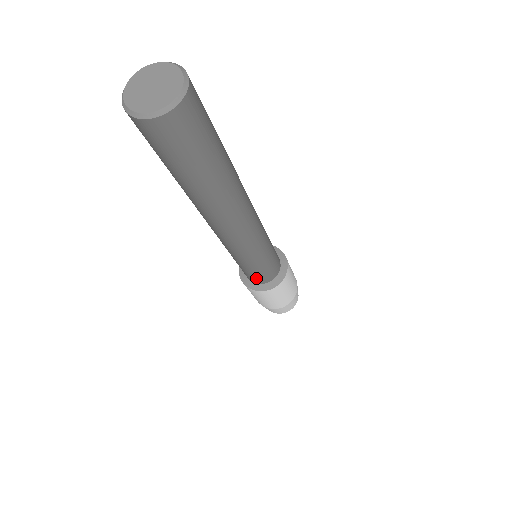
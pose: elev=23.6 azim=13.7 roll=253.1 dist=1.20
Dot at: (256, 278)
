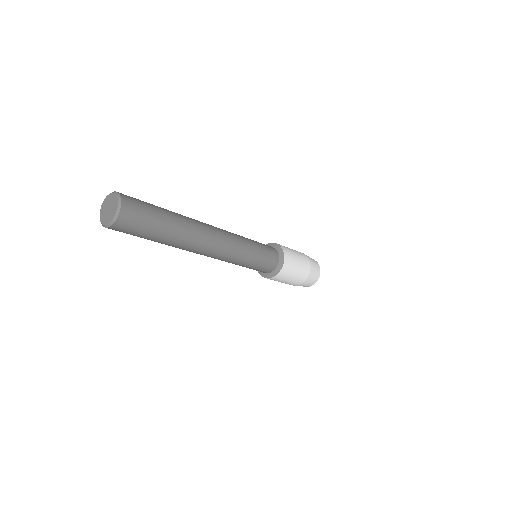
Dot at: occluded
